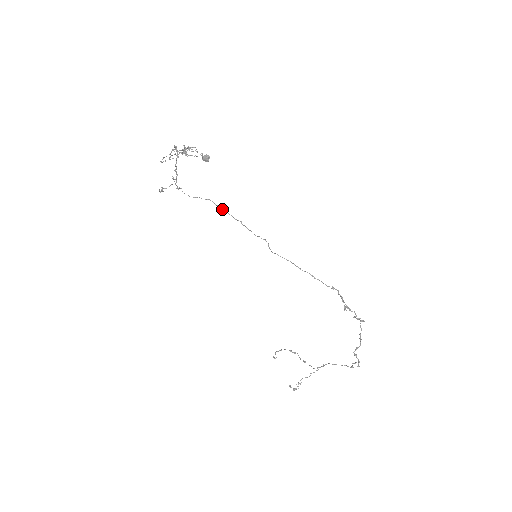
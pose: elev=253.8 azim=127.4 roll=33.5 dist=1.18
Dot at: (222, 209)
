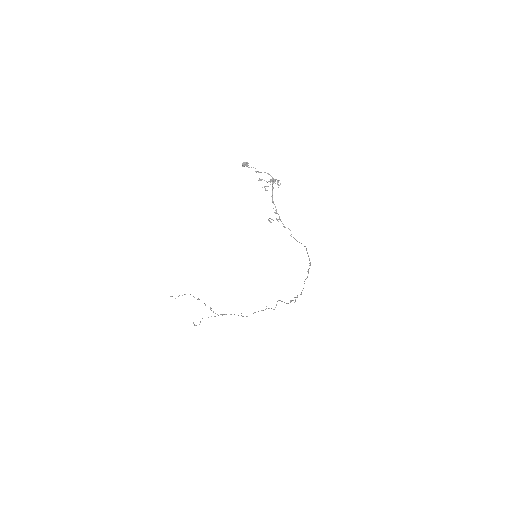
Dot at: (308, 255)
